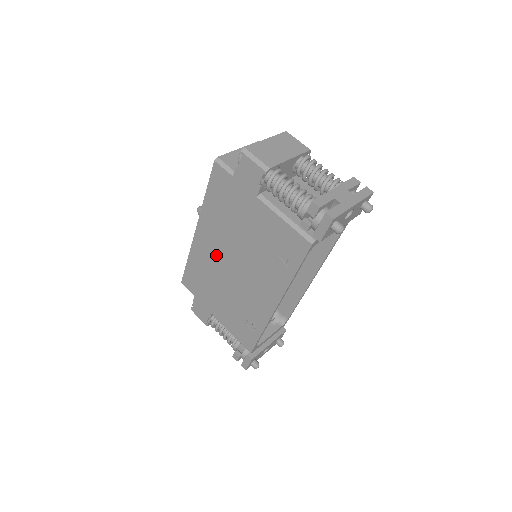
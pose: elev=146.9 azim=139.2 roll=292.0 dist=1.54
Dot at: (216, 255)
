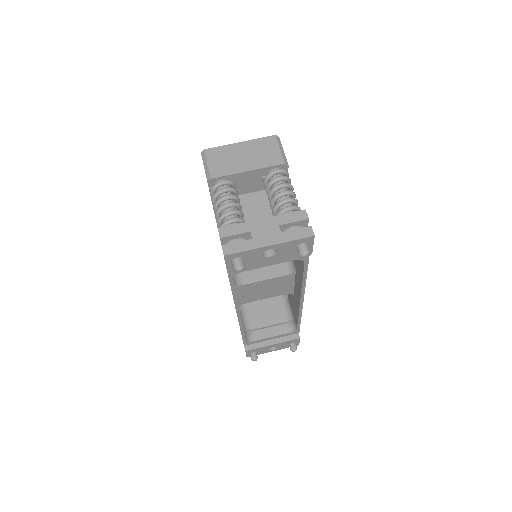
Dot at: occluded
